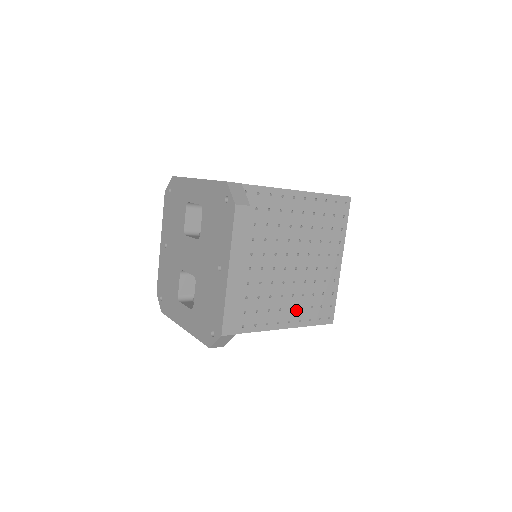
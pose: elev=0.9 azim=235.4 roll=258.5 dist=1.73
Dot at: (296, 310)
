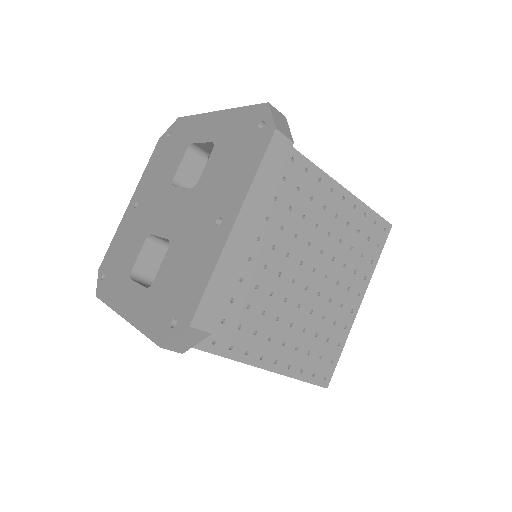
Dot at: (289, 348)
